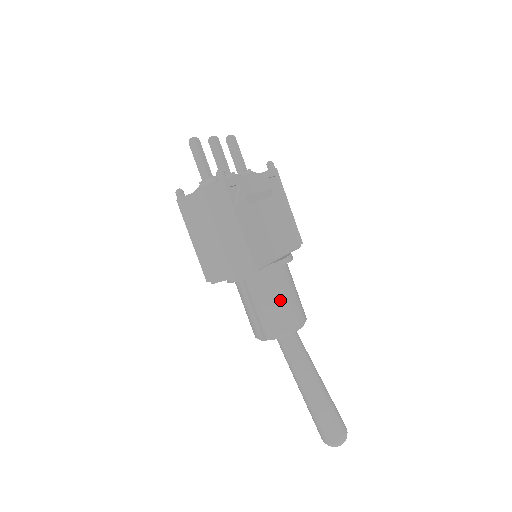
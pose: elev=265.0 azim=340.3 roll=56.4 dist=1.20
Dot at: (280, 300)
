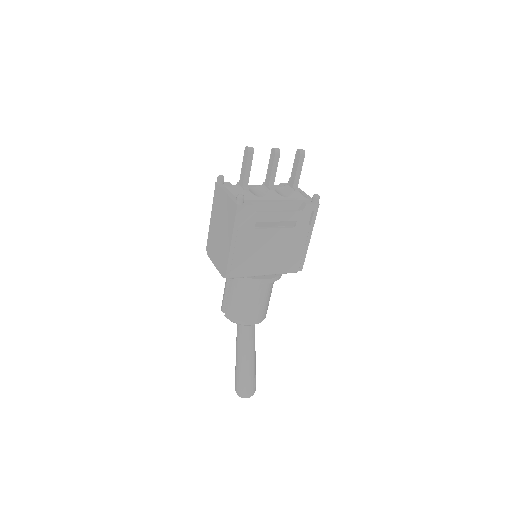
Dot at: (243, 301)
